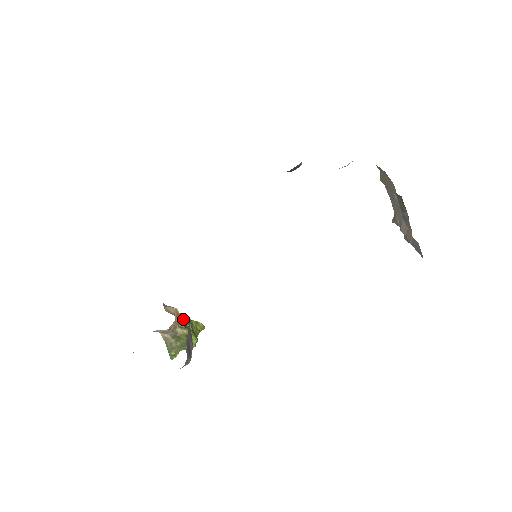
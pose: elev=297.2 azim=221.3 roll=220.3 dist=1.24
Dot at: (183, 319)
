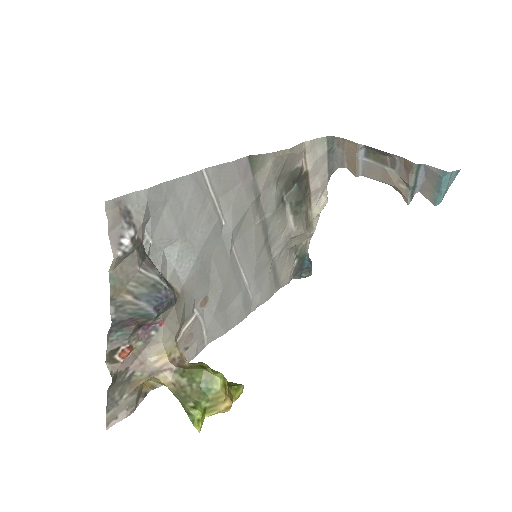
Dot at: occluded
